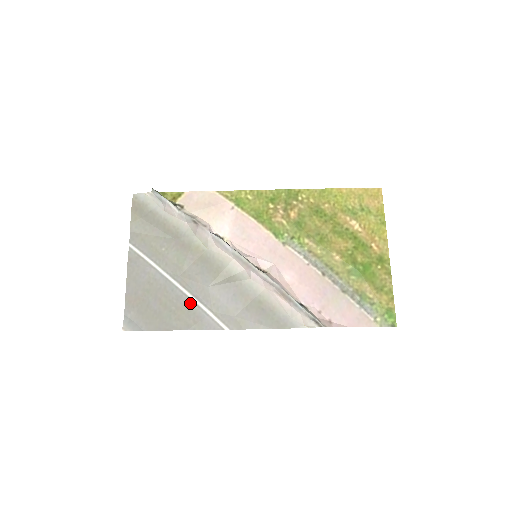
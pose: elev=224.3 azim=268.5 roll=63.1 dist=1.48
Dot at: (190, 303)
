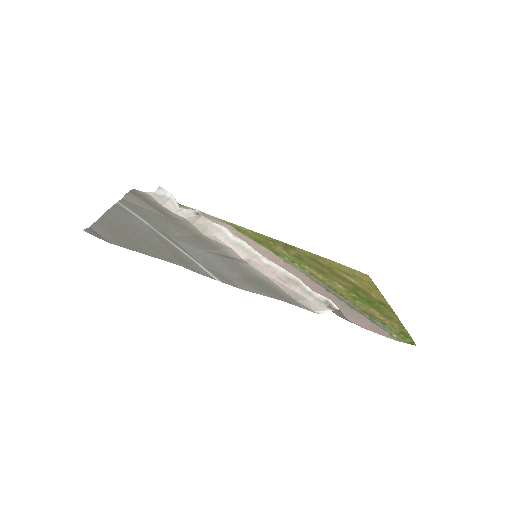
Dot at: (177, 251)
